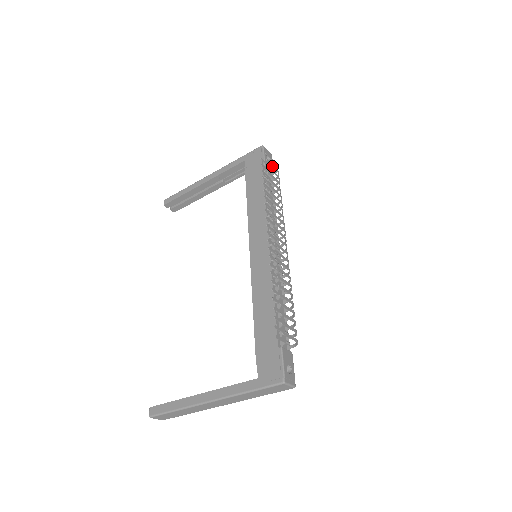
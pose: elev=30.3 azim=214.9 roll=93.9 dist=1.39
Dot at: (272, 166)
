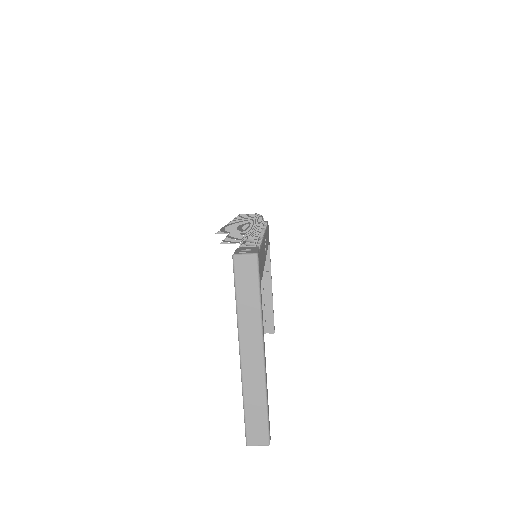
Dot at: occluded
